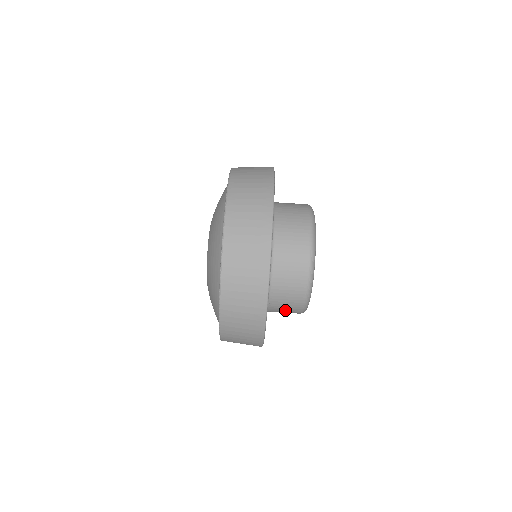
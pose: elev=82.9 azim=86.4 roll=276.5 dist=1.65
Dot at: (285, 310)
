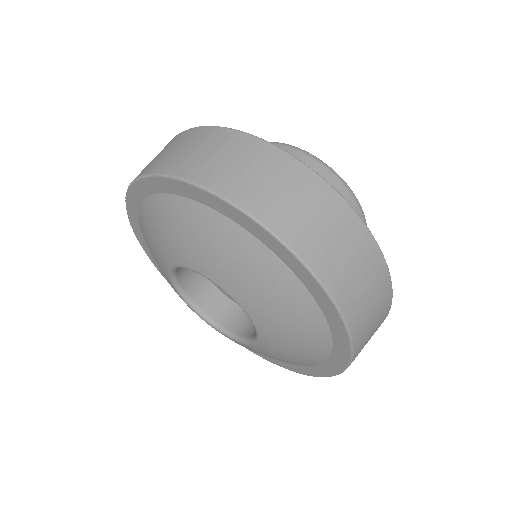
Dot at: occluded
